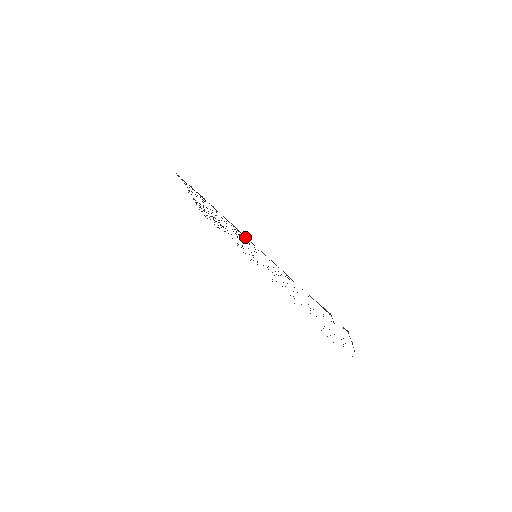
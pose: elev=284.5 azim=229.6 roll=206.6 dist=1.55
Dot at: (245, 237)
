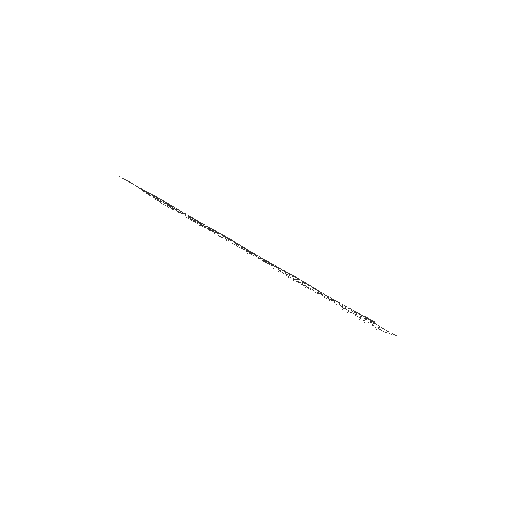
Dot at: occluded
